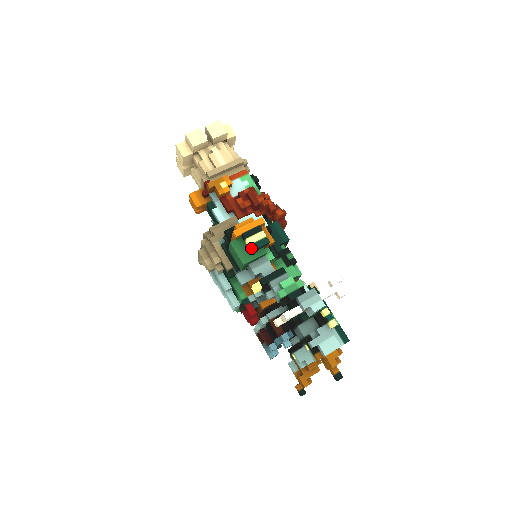
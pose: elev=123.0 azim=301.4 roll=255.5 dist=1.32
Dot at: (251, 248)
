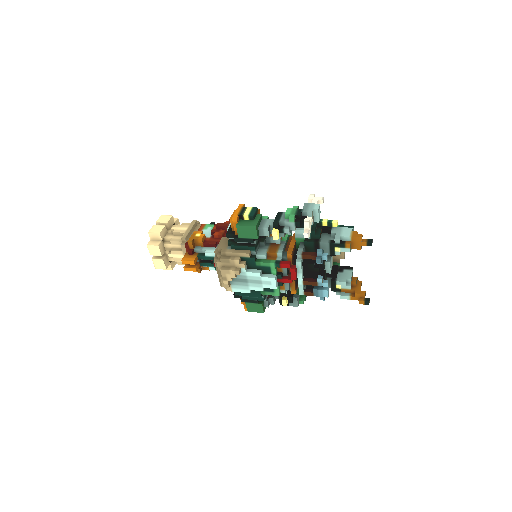
Dot at: (251, 216)
